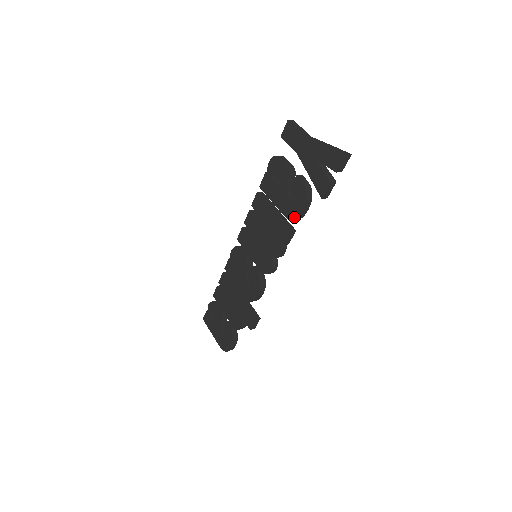
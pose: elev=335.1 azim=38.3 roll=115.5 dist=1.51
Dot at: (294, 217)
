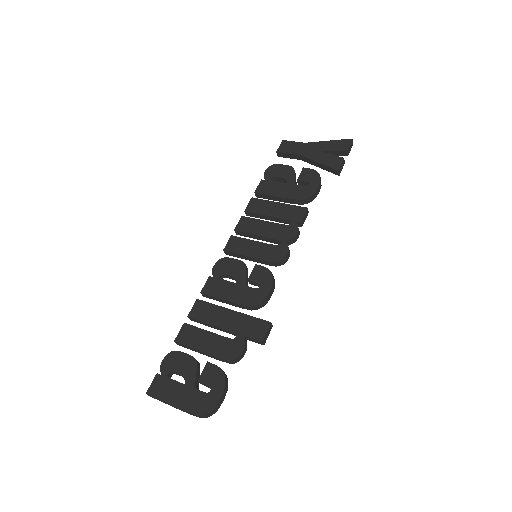
Dot at: (309, 195)
